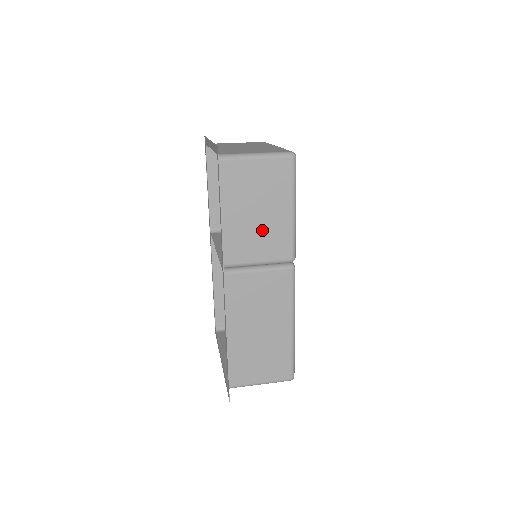
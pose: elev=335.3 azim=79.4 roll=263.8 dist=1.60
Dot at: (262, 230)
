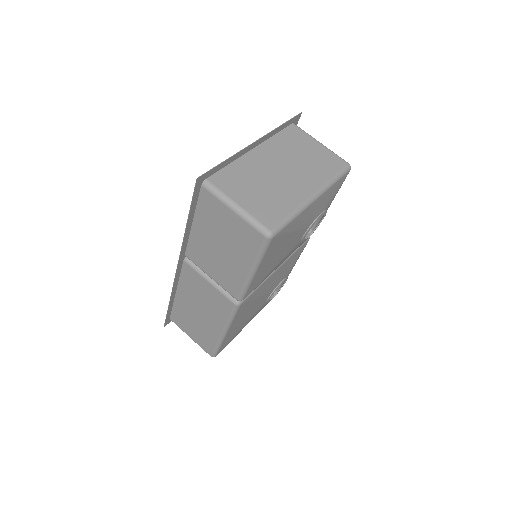
Dot at: (220, 261)
